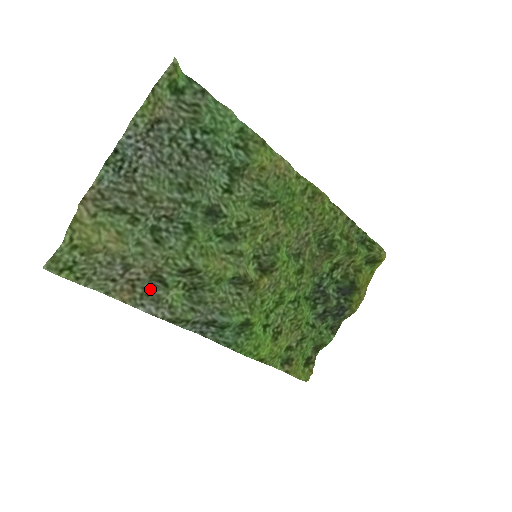
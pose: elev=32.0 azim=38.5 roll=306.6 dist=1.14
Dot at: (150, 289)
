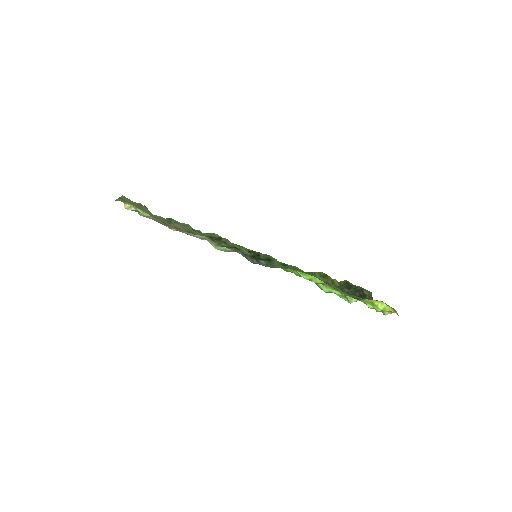
Dot at: occluded
